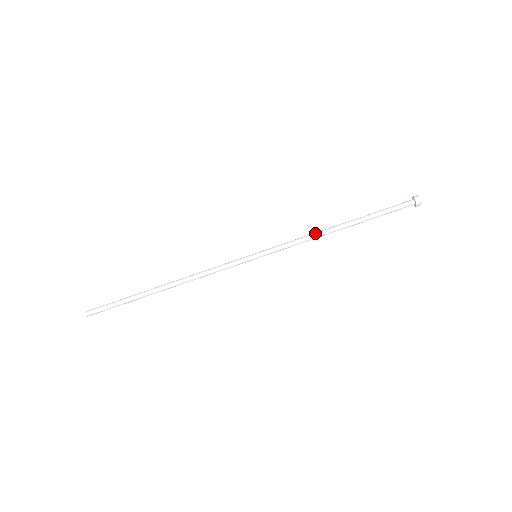
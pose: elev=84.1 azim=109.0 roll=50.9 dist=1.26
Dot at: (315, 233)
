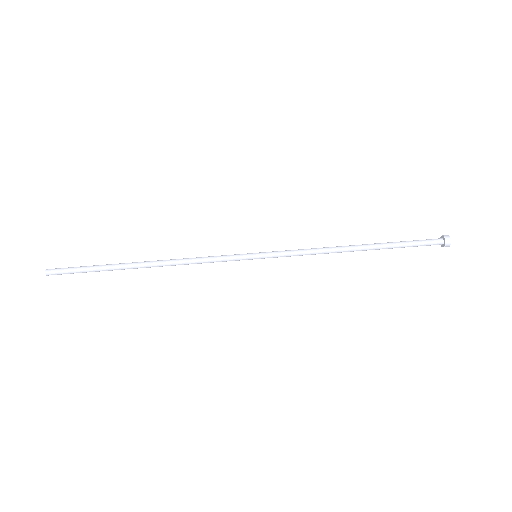
Dot at: (327, 247)
